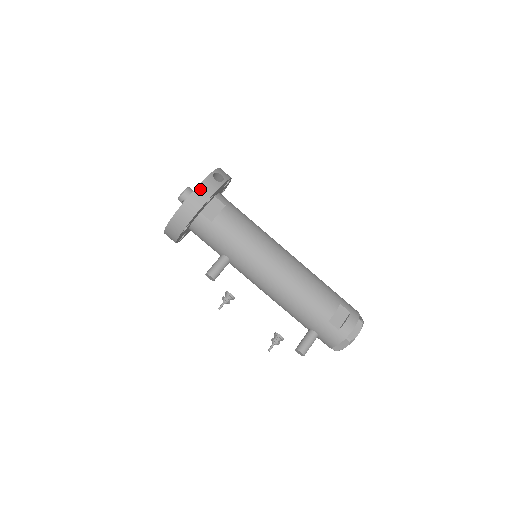
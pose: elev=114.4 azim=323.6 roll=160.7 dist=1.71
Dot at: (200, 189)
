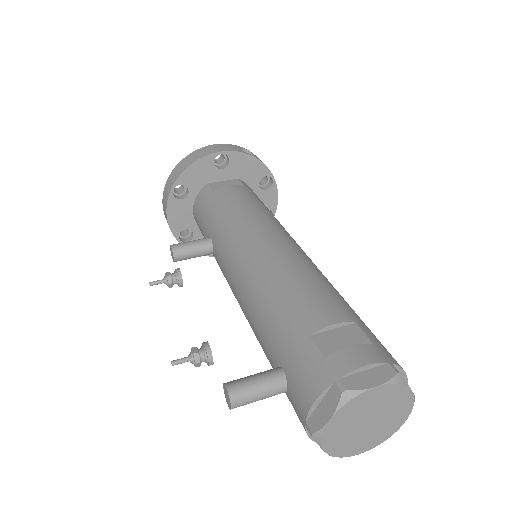
Dot at: (214, 146)
